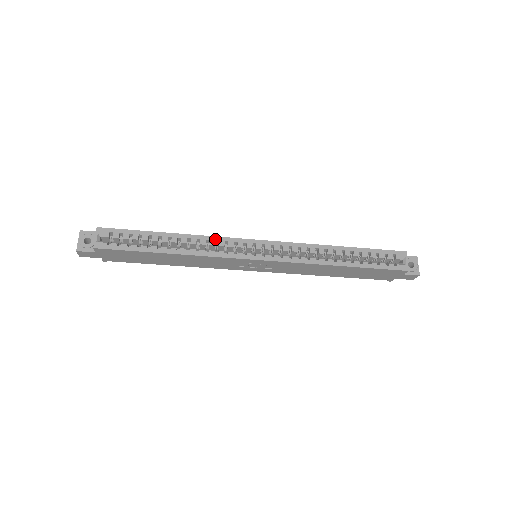
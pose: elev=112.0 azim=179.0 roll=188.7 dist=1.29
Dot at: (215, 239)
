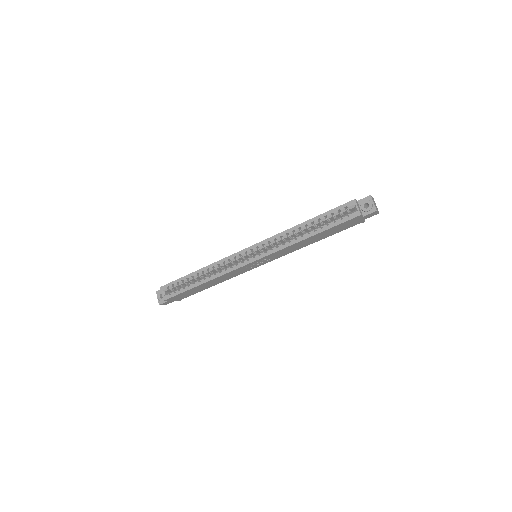
Dot at: (222, 261)
